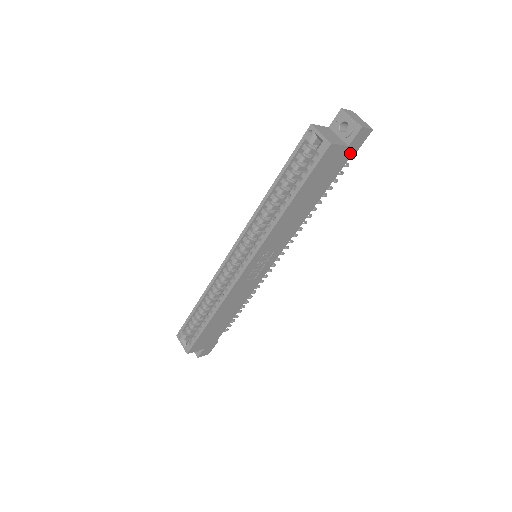
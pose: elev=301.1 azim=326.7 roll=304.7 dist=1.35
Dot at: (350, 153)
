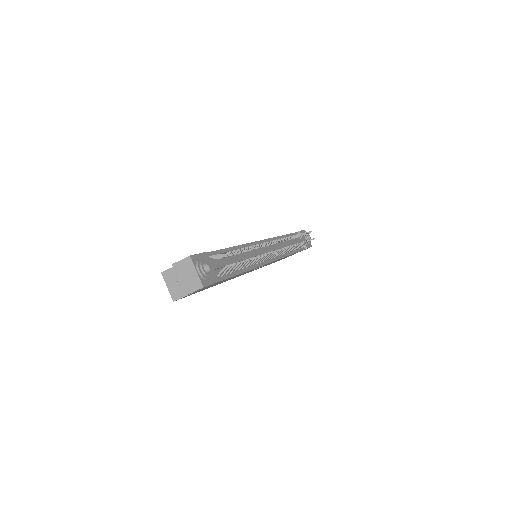
Dot at: (210, 285)
